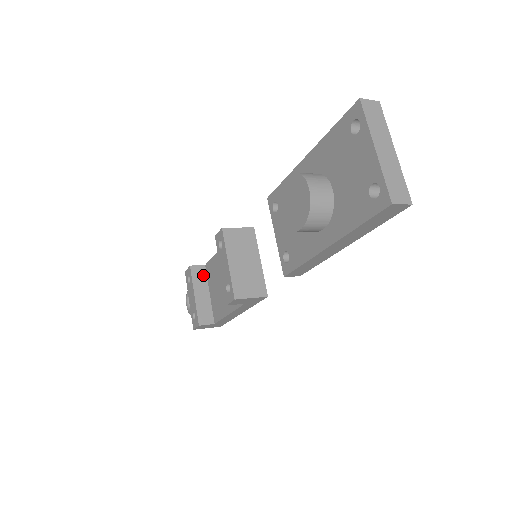
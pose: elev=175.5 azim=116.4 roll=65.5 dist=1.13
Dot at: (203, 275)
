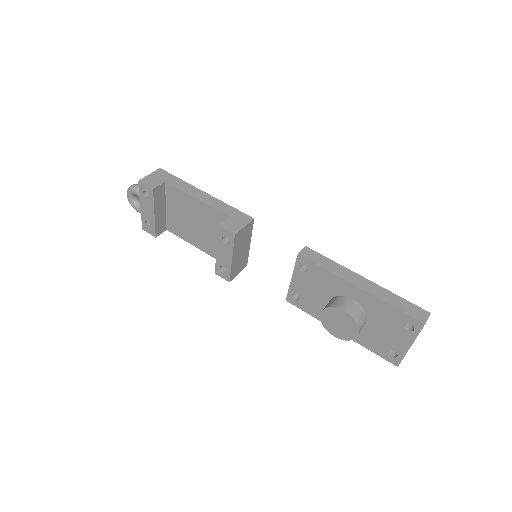
Dot at: (162, 193)
